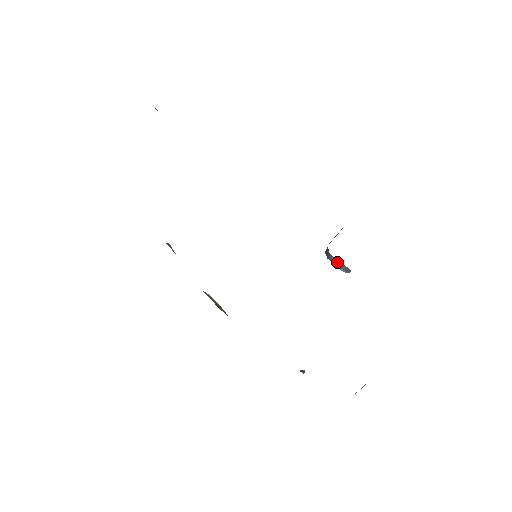
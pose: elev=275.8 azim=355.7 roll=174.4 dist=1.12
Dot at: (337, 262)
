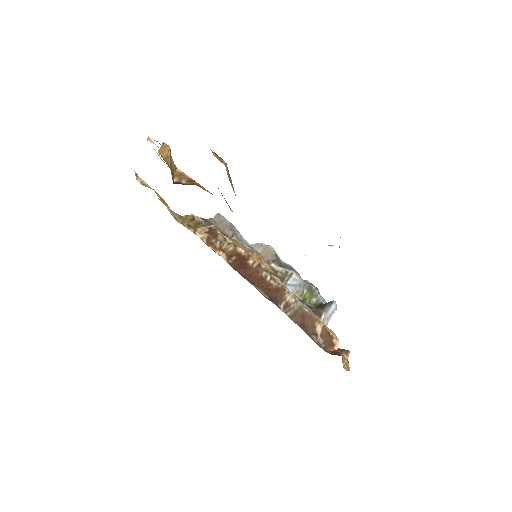
Dot at: occluded
